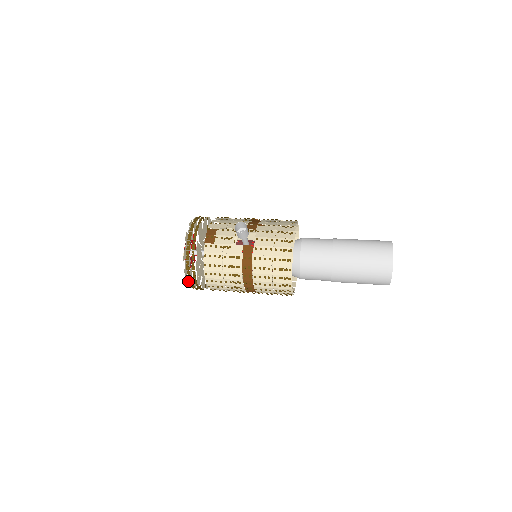
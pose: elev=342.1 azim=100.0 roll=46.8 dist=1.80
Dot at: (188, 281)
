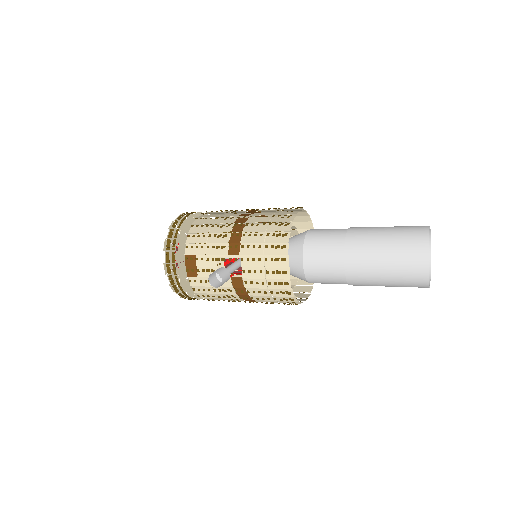
Dot at: (191, 297)
